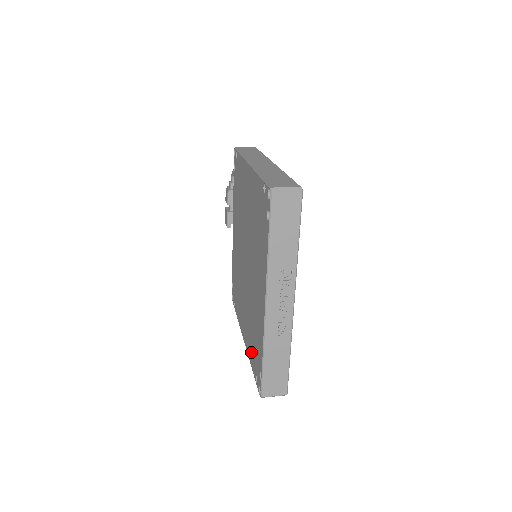
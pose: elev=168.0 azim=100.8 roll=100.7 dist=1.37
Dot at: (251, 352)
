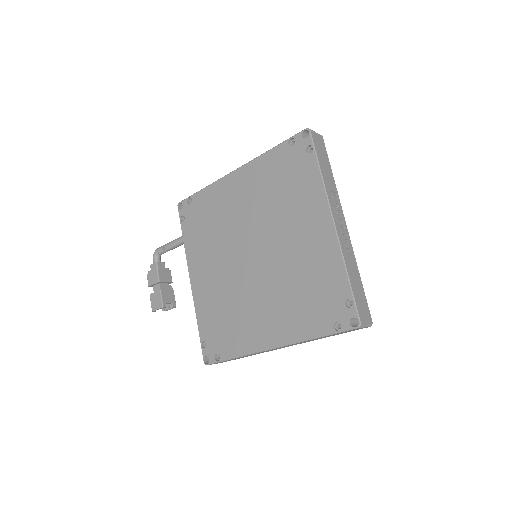
Dot at: (308, 321)
